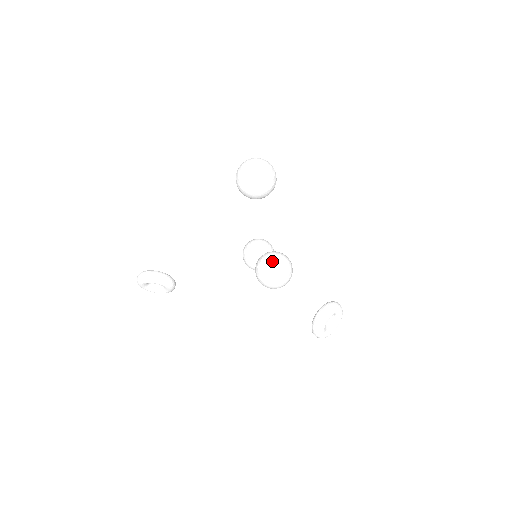
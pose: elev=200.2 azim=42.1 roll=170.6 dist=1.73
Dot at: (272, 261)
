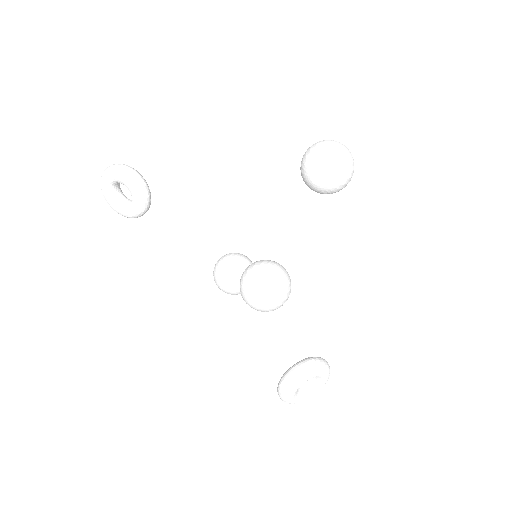
Dot at: (277, 270)
